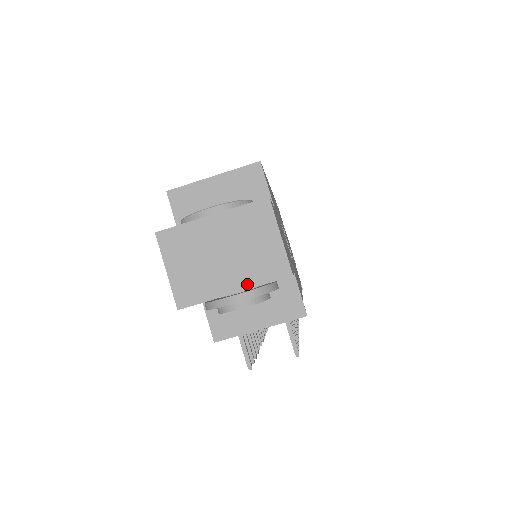
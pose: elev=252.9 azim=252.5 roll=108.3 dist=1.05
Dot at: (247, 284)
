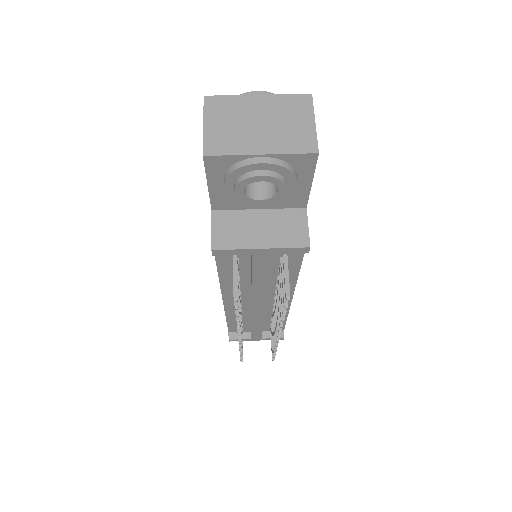
Dot at: (275, 150)
